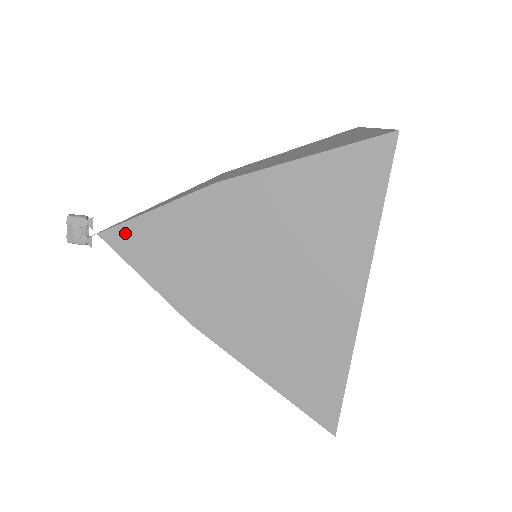
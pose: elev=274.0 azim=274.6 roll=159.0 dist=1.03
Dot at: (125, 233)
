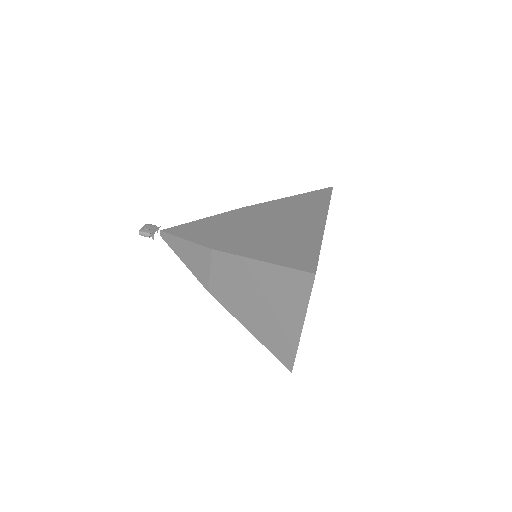
Dot at: (180, 227)
